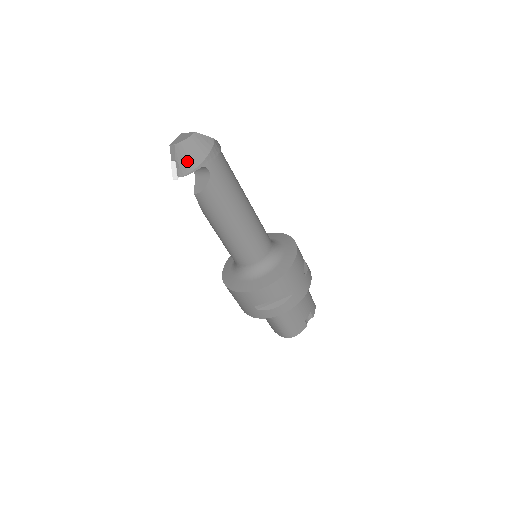
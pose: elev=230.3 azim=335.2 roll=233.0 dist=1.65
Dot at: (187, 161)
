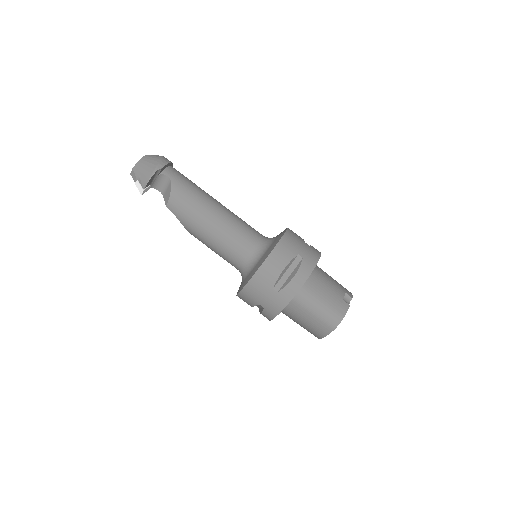
Dot at: (145, 172)
